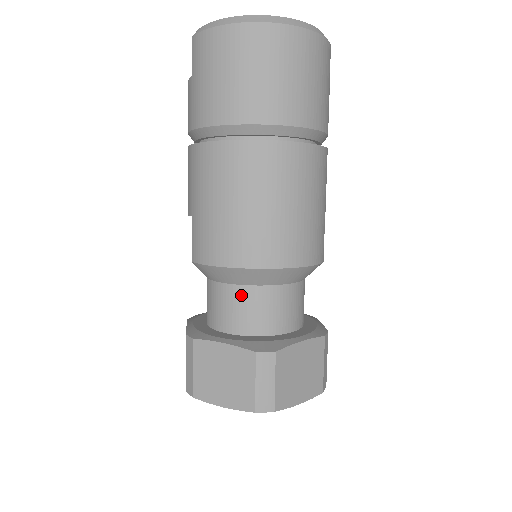
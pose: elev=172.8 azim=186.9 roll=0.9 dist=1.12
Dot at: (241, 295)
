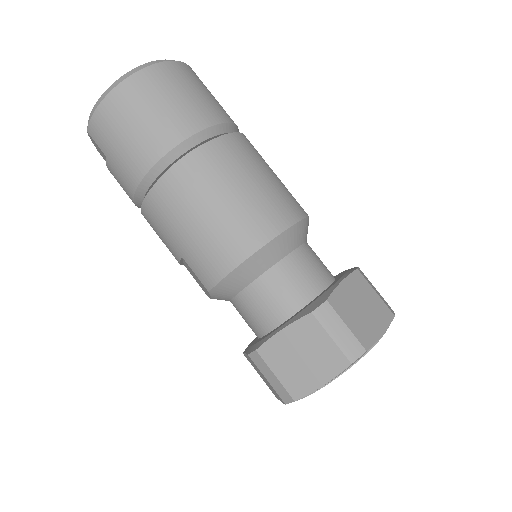
Dot at: (266, 284)
